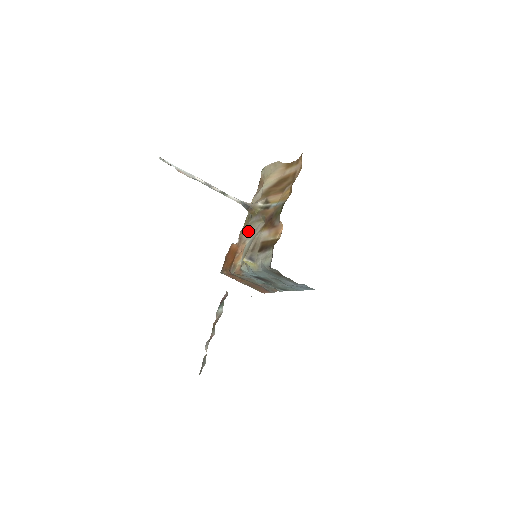
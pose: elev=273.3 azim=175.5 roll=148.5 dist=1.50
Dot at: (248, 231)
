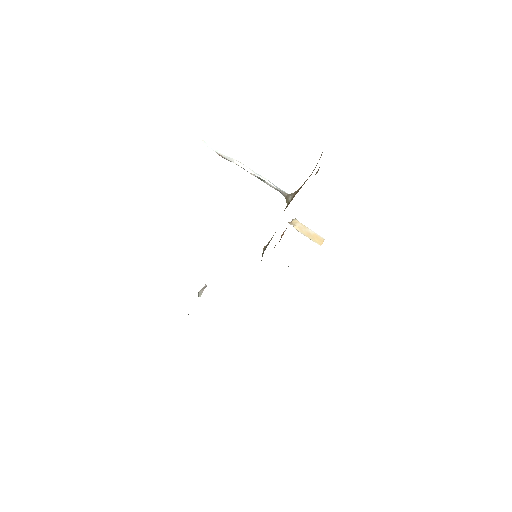
Dot at: occluded
